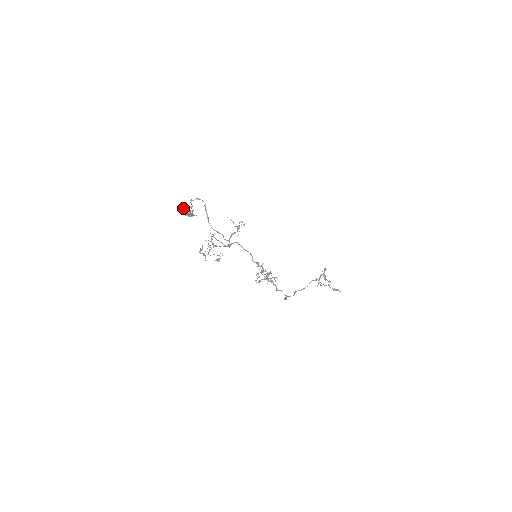
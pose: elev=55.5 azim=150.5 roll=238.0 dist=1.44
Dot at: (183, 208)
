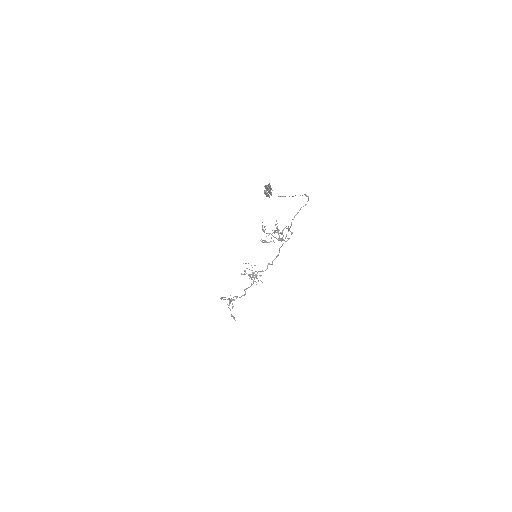
Dot at: (267, 186)
